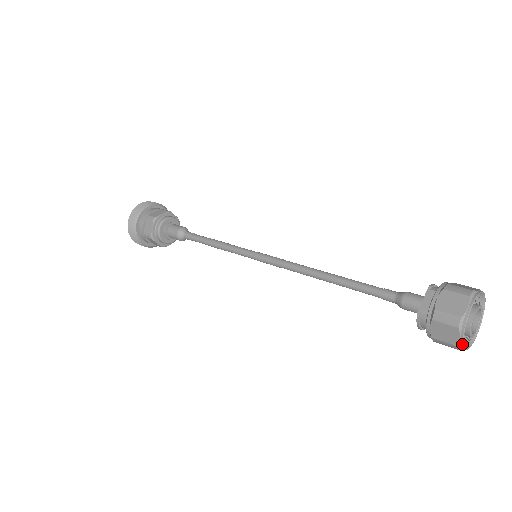
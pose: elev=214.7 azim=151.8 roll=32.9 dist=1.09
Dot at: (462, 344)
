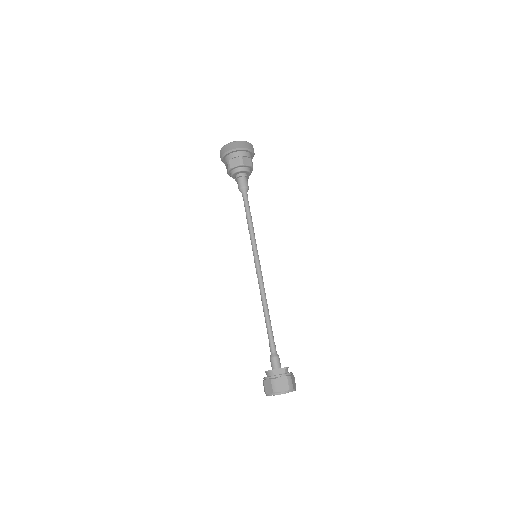
Dot at: (268, 395)
